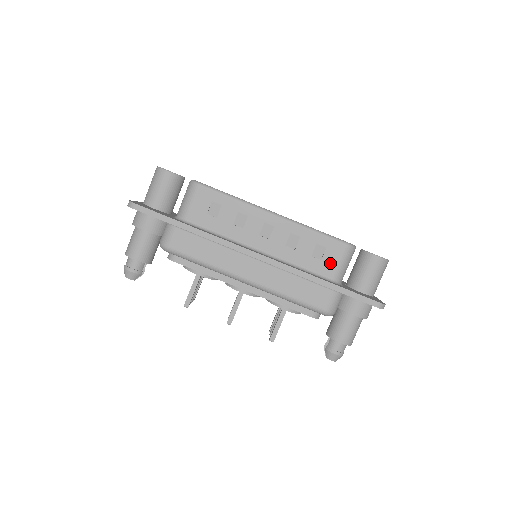
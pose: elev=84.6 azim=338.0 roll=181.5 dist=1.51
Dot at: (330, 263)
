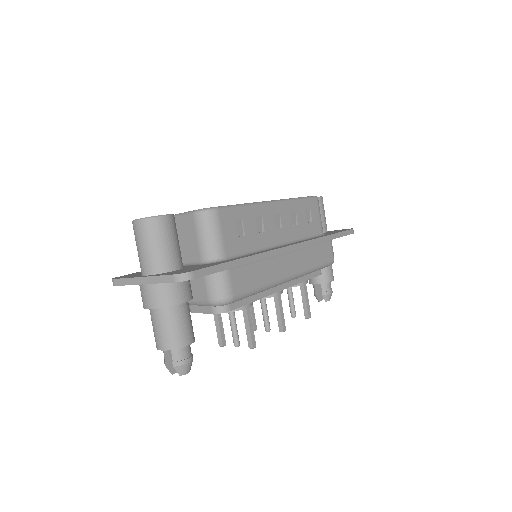
Dot at: (316, 220)
